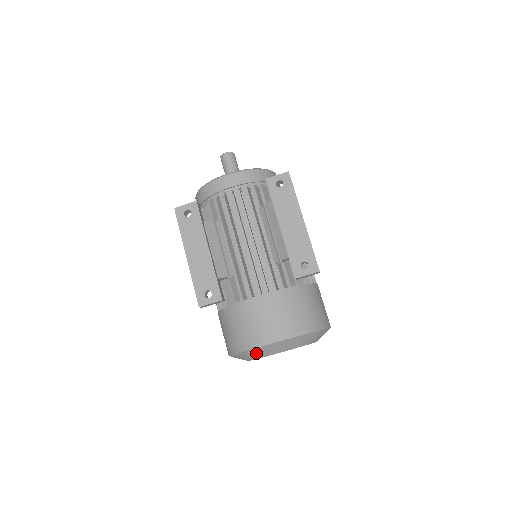
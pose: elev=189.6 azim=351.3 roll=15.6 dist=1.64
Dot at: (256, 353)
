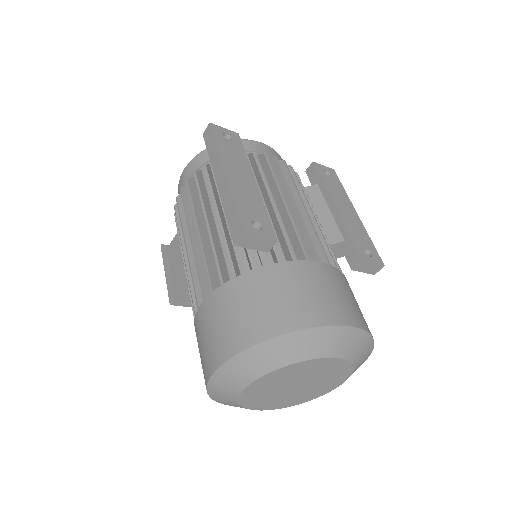
Dot at: (309, 343)
